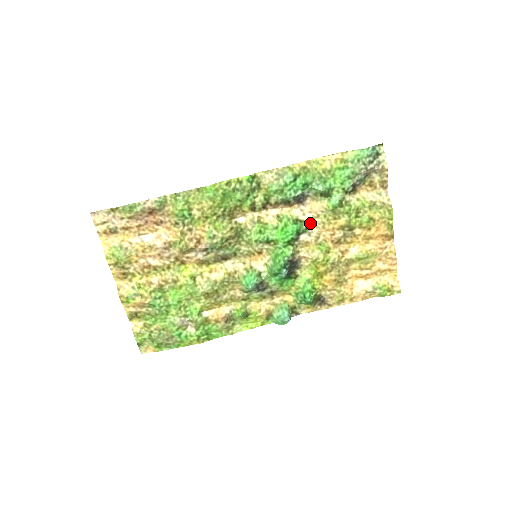
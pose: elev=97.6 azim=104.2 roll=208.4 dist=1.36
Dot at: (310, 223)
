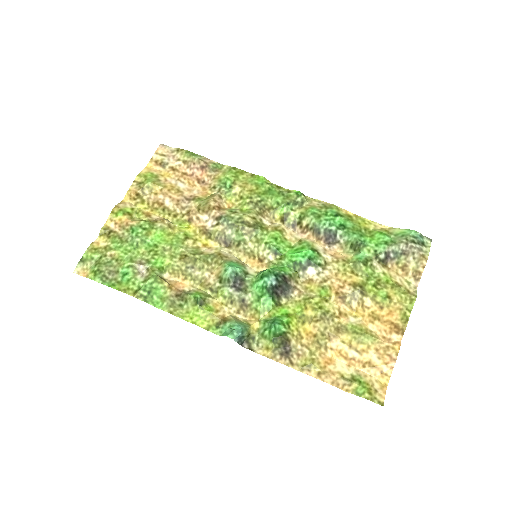
Dot at: (326, 264)
